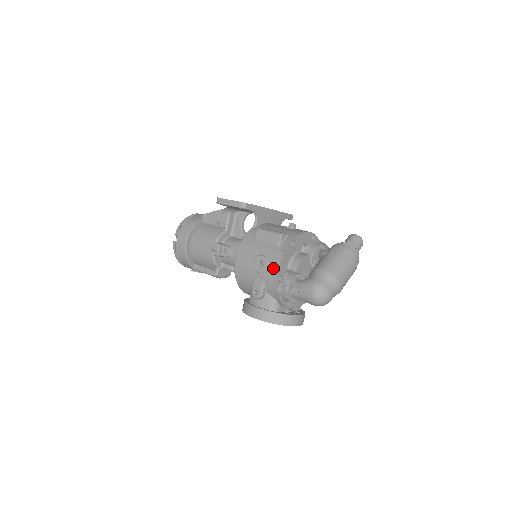
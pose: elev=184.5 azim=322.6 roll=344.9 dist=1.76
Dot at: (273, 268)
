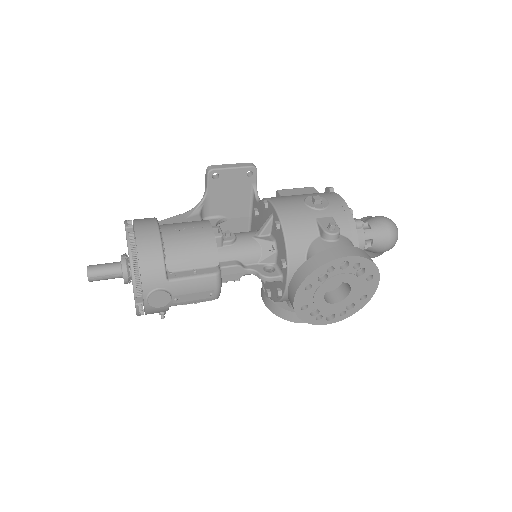
Dot at: (336, 200)
